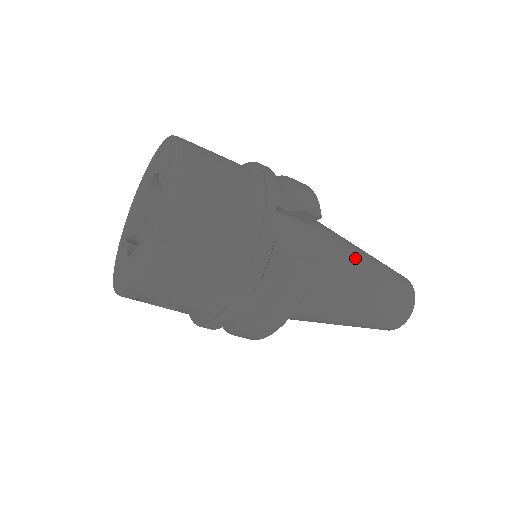
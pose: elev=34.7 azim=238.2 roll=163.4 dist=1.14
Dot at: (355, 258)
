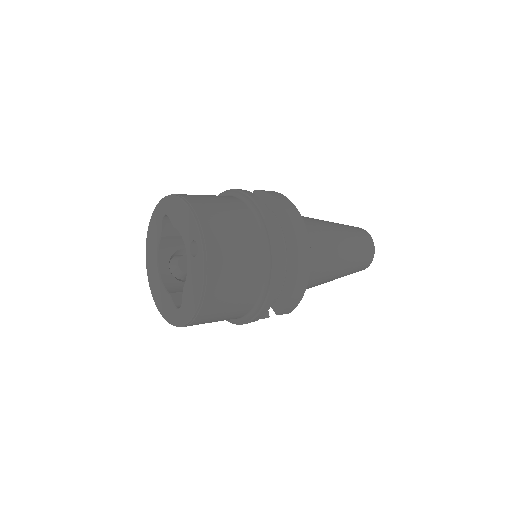
Dot at: occluded
